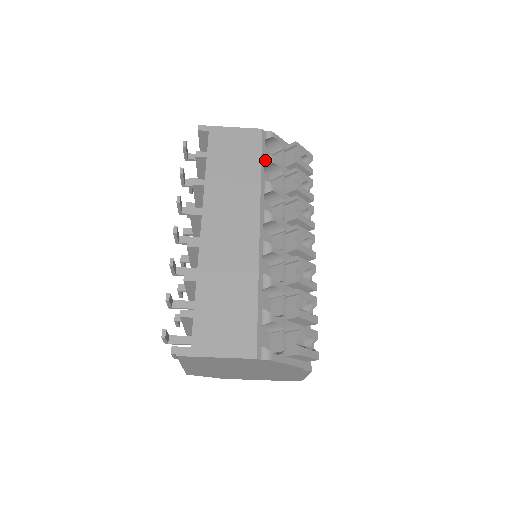
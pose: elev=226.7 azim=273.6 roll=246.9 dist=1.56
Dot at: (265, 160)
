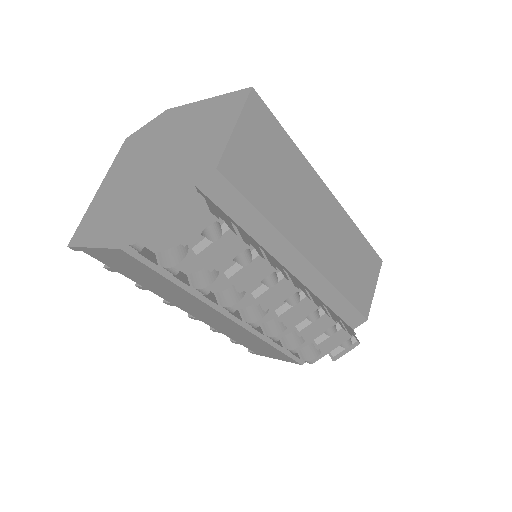
Dot at: (167, 271)
